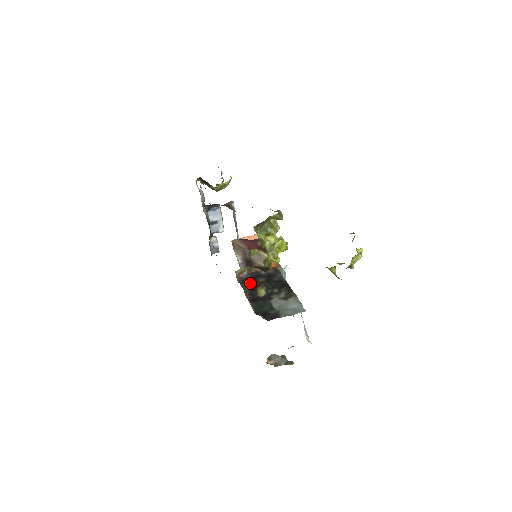
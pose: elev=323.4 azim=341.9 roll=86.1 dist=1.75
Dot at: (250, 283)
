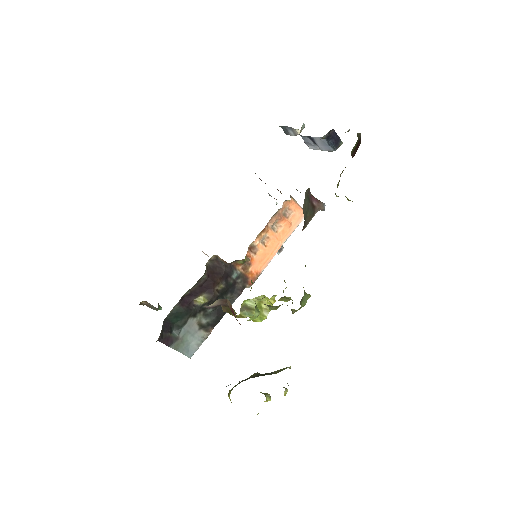
Dot at: (209, 280)
